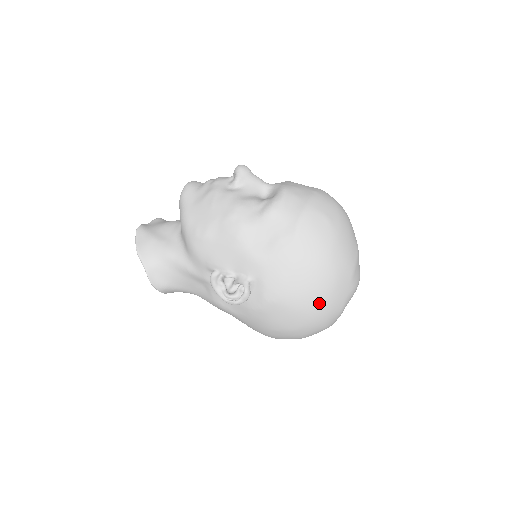
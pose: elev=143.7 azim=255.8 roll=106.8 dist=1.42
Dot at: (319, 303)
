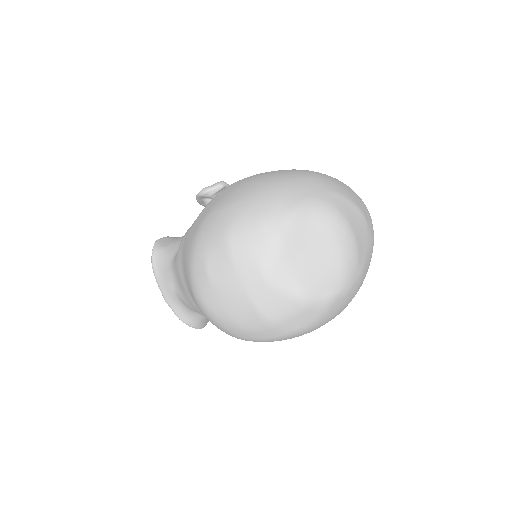
Dot at: (276, 180)
